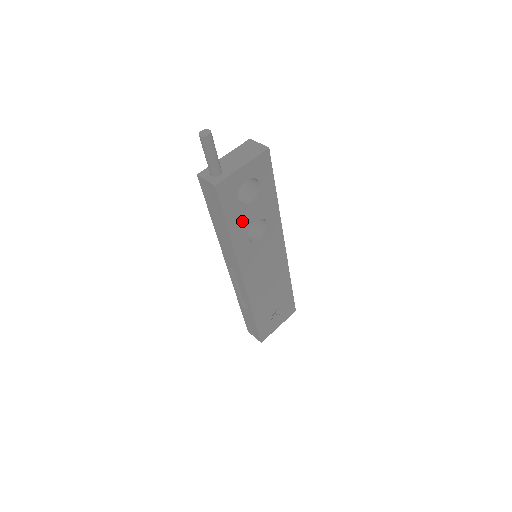
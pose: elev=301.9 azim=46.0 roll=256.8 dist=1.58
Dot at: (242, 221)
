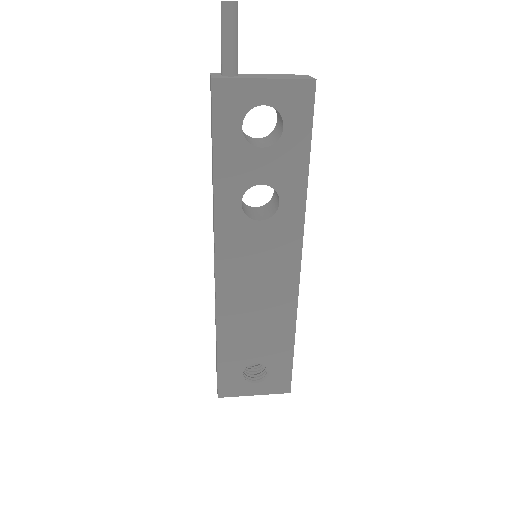
Dot at: (240, 168)
